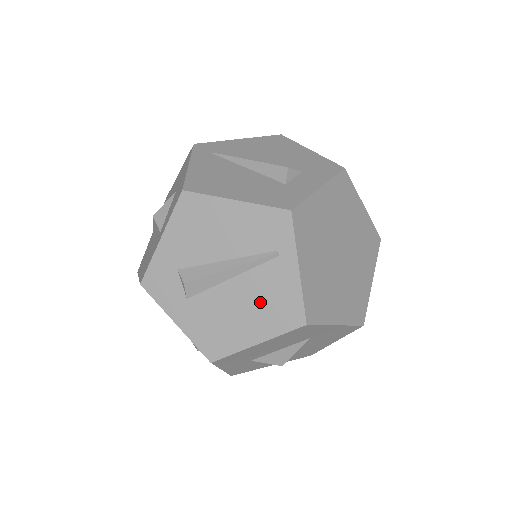
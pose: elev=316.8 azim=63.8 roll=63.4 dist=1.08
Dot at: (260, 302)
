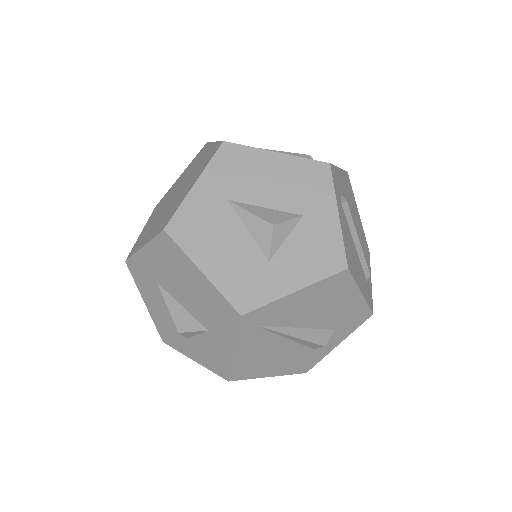
Dot at: occluded
